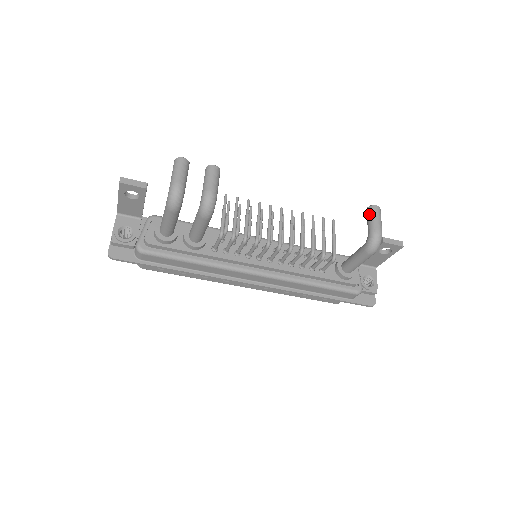
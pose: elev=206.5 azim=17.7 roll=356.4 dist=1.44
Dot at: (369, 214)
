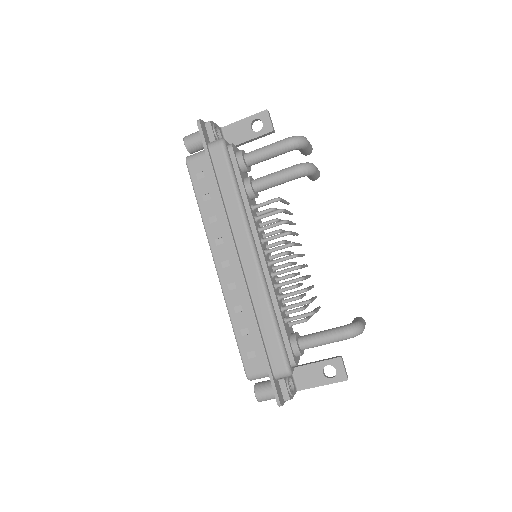
Dot at: (359, 318)
